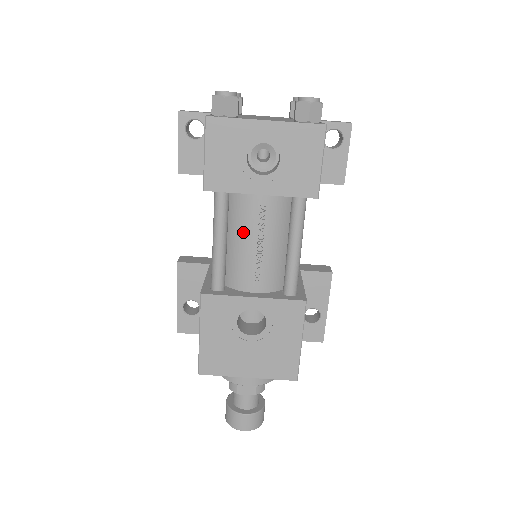
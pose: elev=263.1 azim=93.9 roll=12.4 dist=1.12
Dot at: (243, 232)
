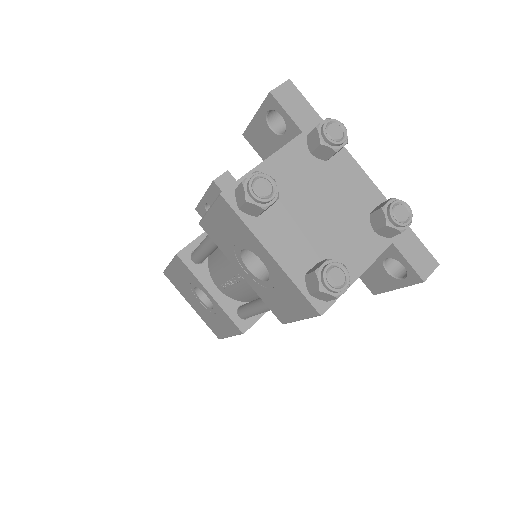
Dot at: (227, 262)
